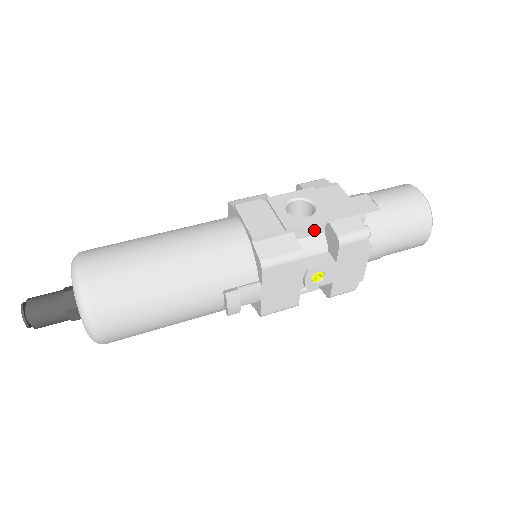
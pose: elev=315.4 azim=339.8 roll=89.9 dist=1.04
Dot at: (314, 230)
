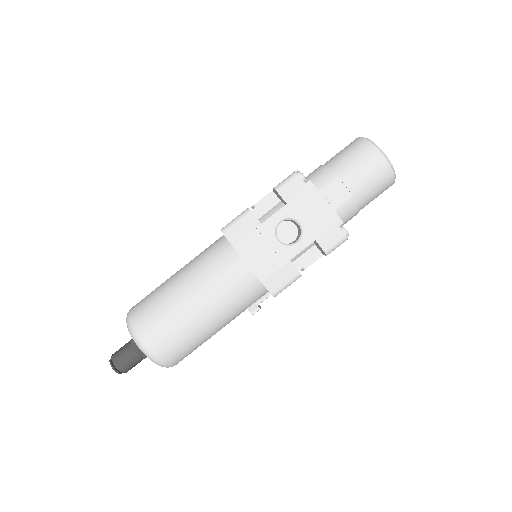
Dot at: occluded
